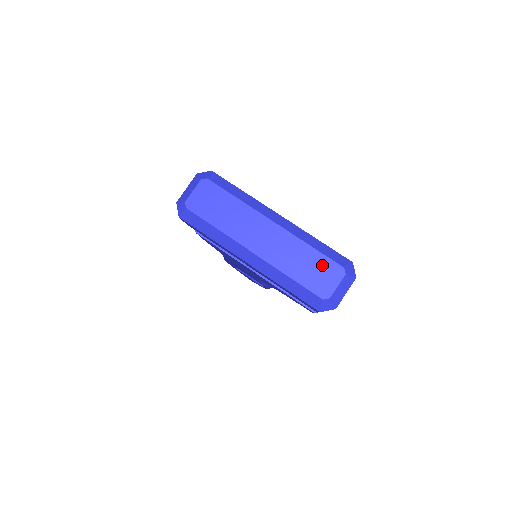
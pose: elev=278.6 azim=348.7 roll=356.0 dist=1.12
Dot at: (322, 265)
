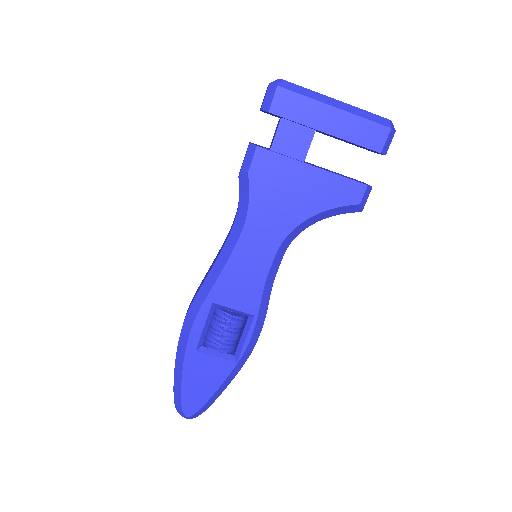
Dot at: occluded
